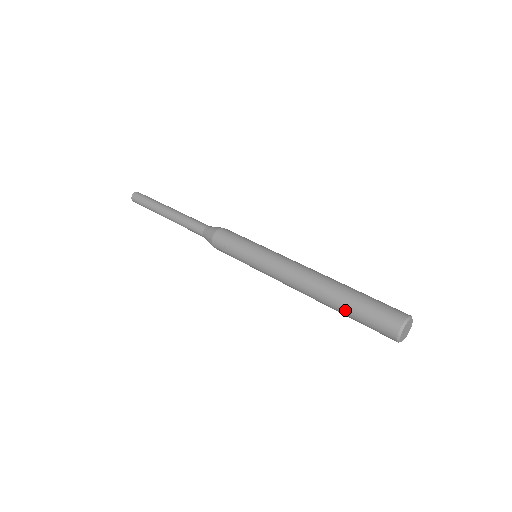
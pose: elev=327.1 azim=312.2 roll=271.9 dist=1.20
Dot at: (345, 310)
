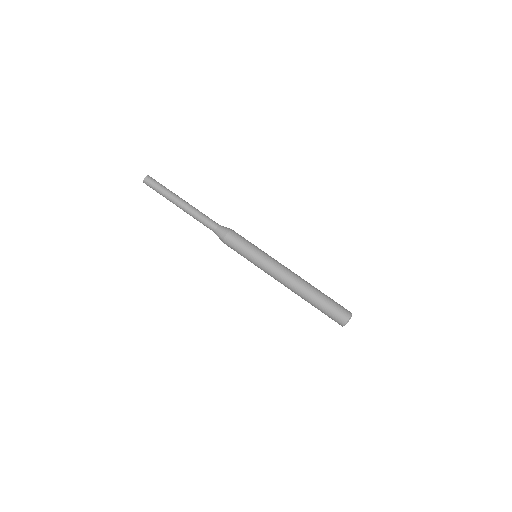
Dot at: (316, 306)
